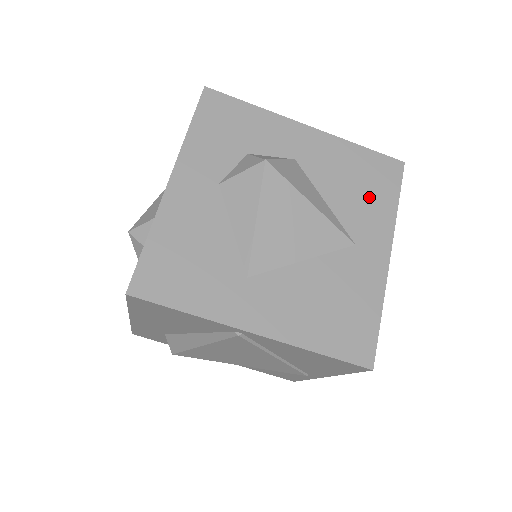
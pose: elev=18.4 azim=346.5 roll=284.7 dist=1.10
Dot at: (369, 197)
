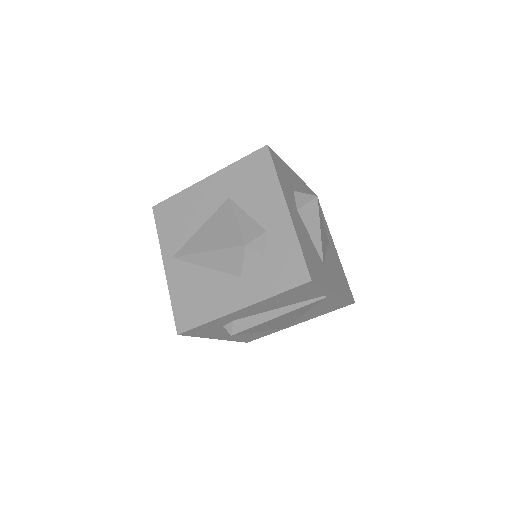
Dot at: occluded
